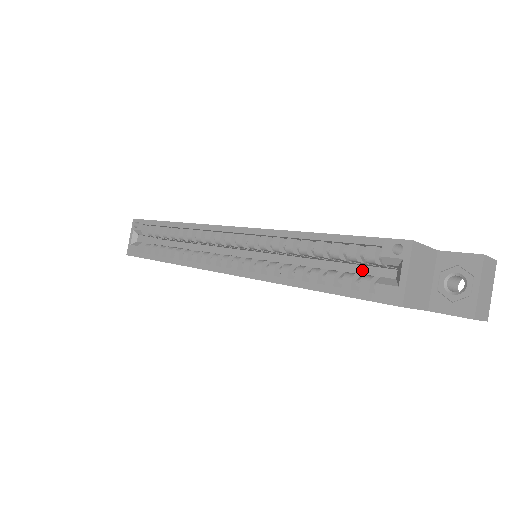
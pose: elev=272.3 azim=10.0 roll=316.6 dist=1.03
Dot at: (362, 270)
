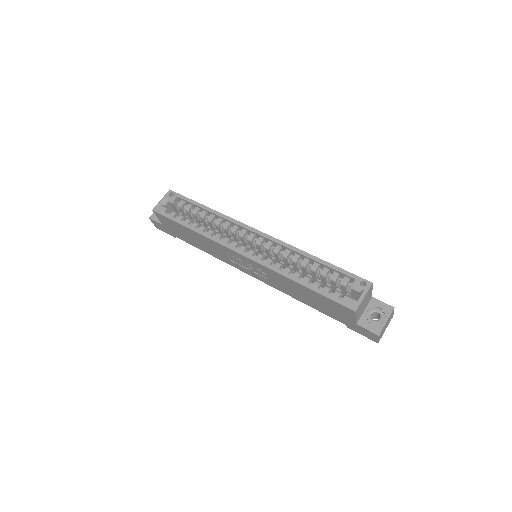
Dot at: occluded
